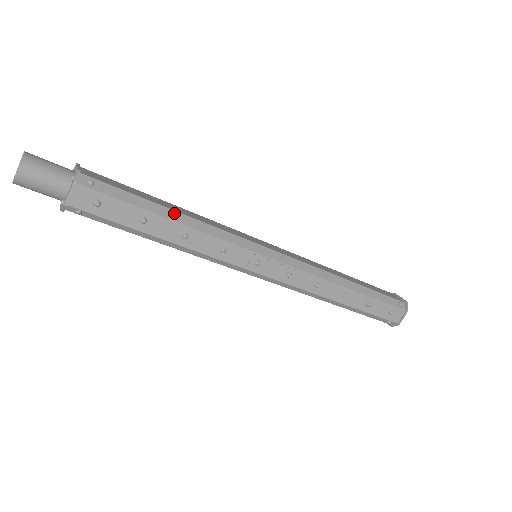
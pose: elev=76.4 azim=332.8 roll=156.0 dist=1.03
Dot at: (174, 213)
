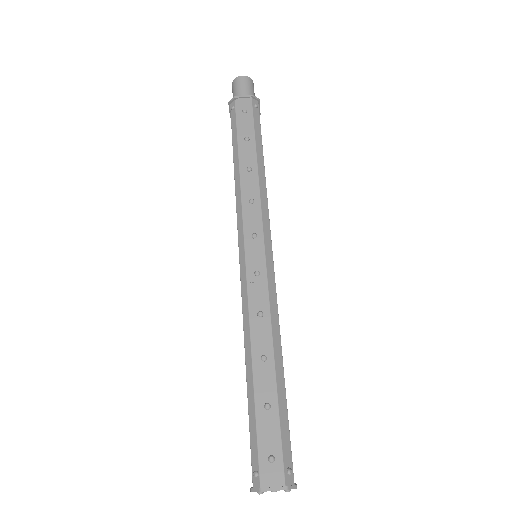
Dot at: (262, 159)
